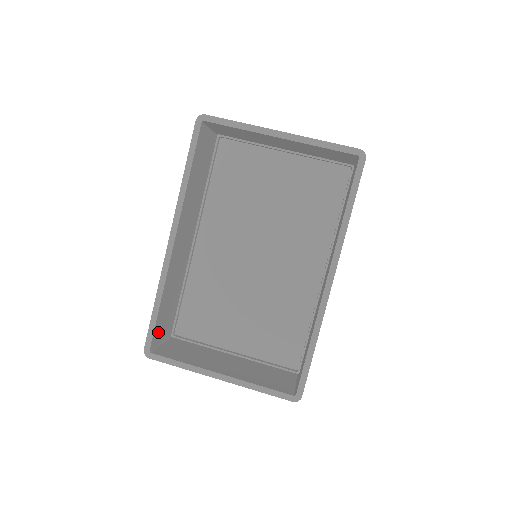
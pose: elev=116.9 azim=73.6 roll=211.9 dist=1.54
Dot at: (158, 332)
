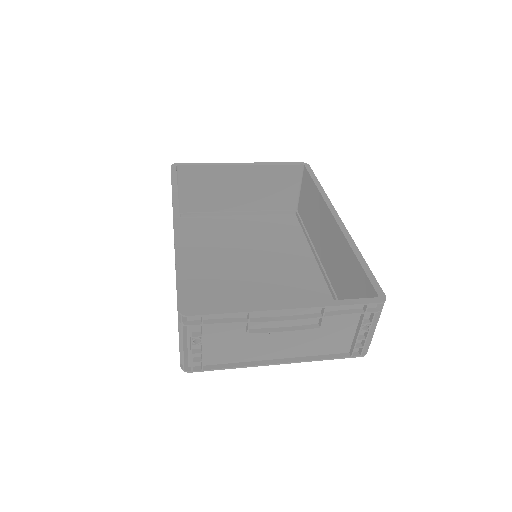
Dot at: occluded
